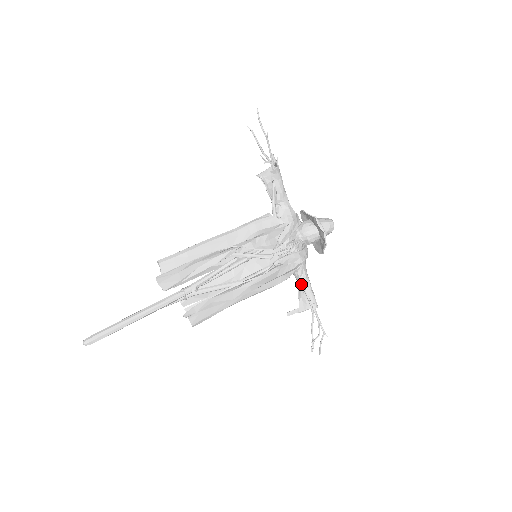
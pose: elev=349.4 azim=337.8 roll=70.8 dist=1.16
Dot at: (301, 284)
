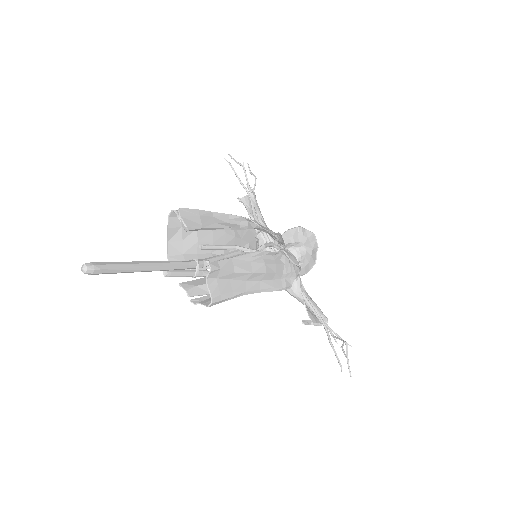
Dot at: (303, 298)
